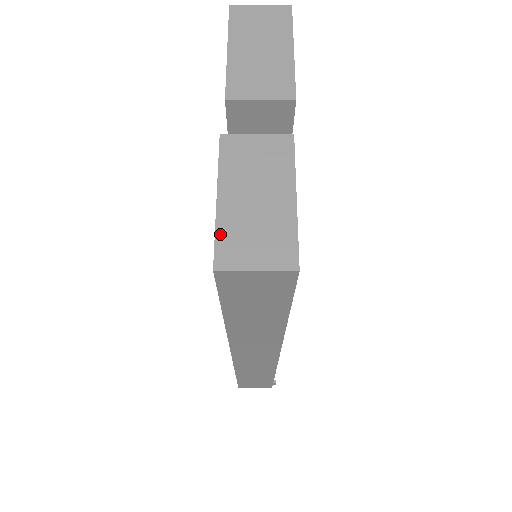
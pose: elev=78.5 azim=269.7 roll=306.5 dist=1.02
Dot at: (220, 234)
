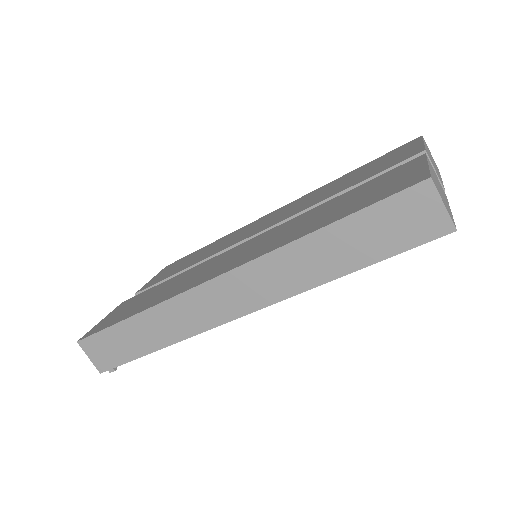
Dot at: (431, 173)
